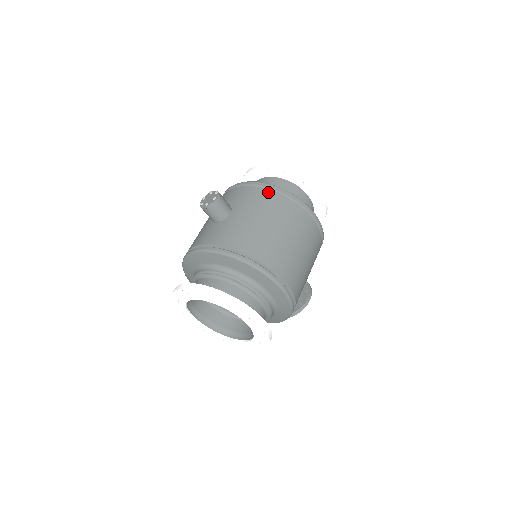
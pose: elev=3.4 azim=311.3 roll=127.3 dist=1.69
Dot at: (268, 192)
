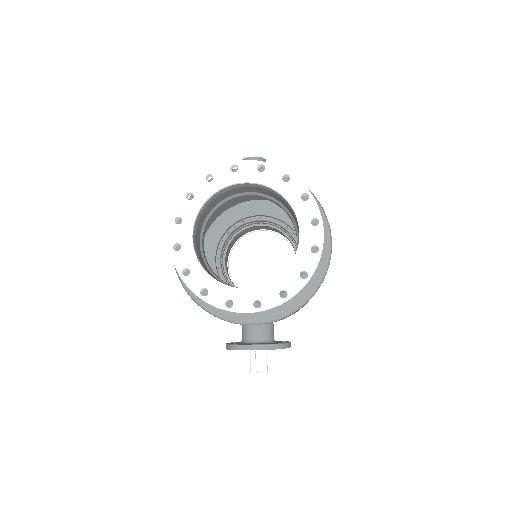
Dot at: occluded
